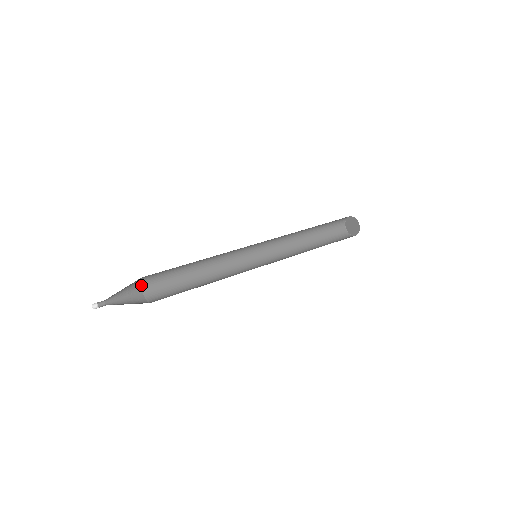
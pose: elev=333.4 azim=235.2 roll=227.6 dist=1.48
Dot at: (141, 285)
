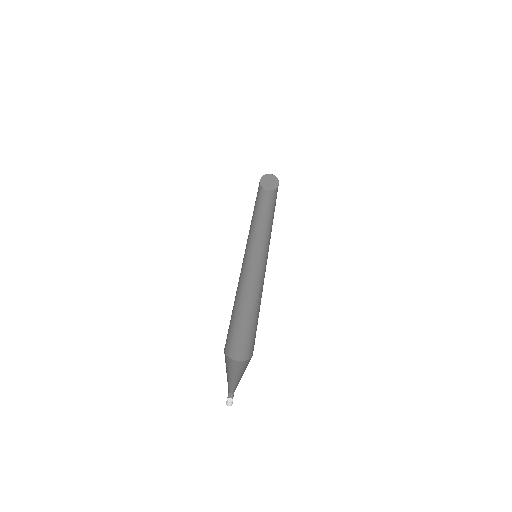
Dot at: (226, 356)
